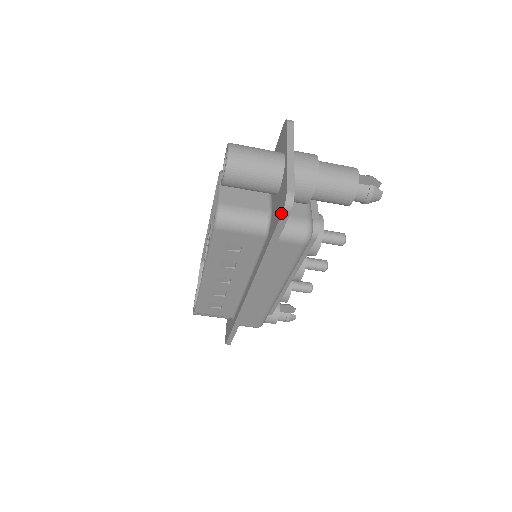
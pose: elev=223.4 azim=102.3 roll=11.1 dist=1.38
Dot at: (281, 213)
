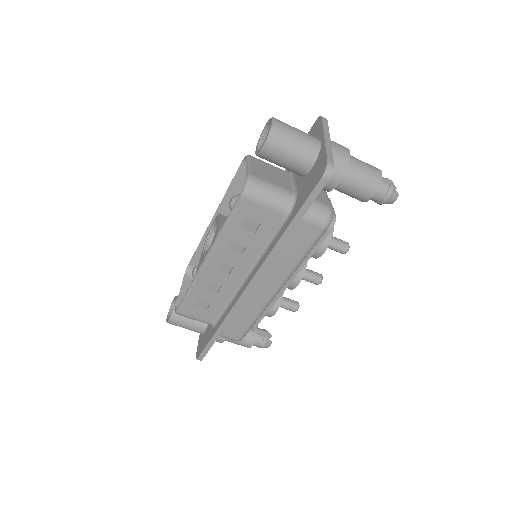
Dot at: (318, 181)
